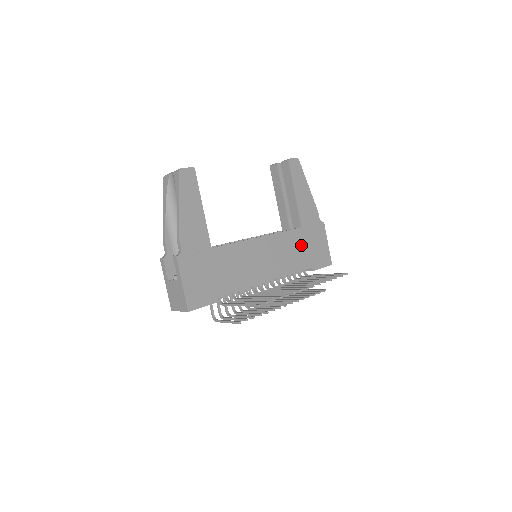
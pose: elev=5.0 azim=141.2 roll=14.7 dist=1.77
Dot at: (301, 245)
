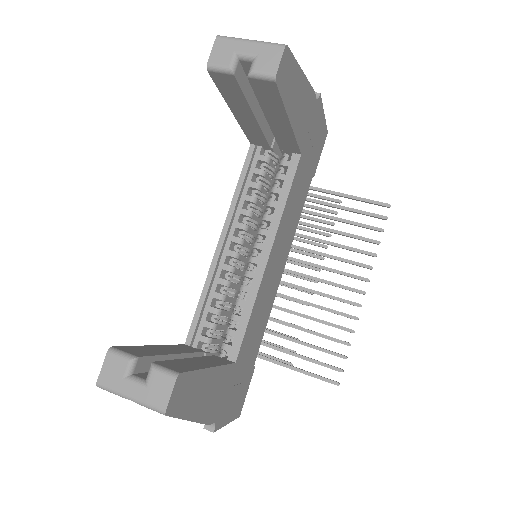
Dot at: (303, 175)
